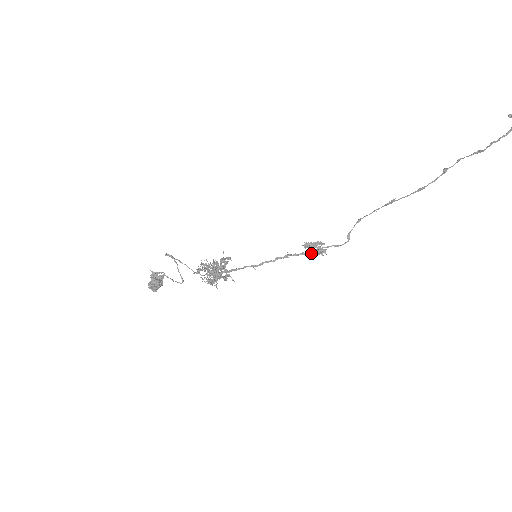
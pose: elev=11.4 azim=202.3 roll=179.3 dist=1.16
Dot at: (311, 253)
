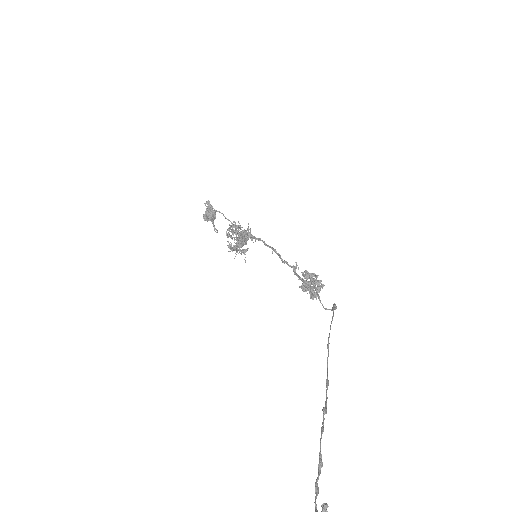
Dot at: (302, 288)
